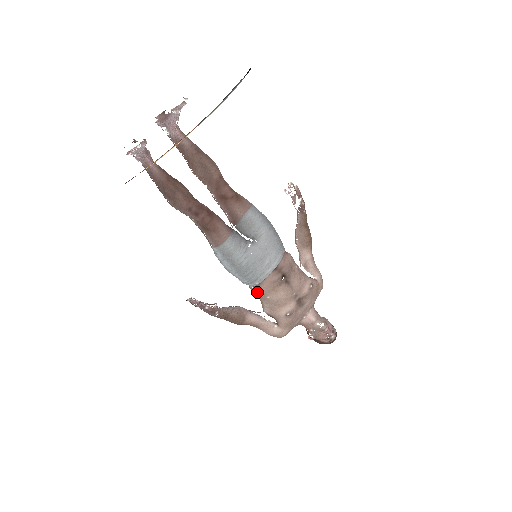
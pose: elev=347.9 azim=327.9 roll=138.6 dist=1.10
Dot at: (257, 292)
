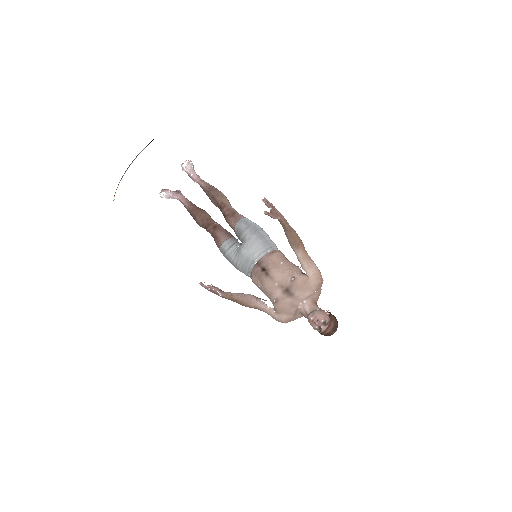
Dot at: (253, 282)
